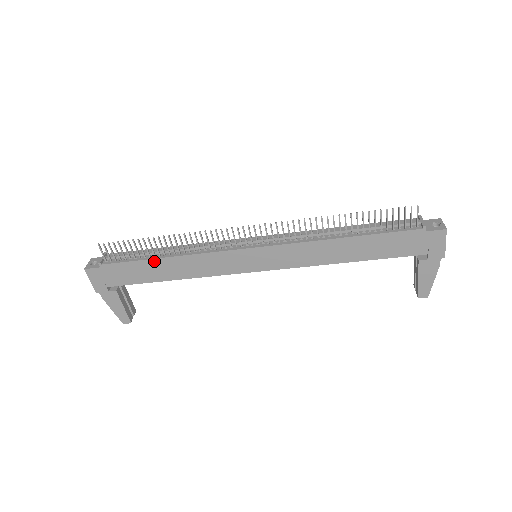
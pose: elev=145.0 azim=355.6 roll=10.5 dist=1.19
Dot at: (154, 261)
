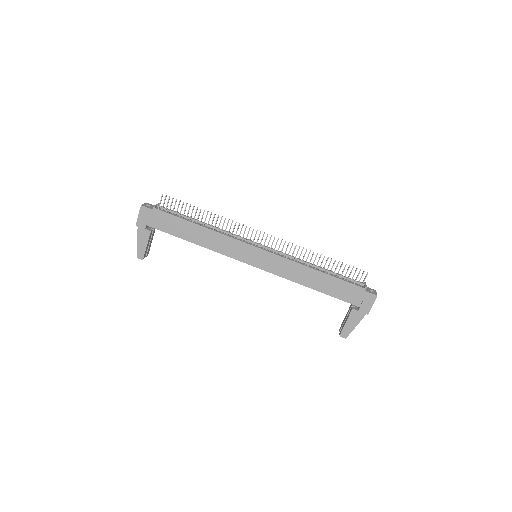
Dot at: (191, 224)
